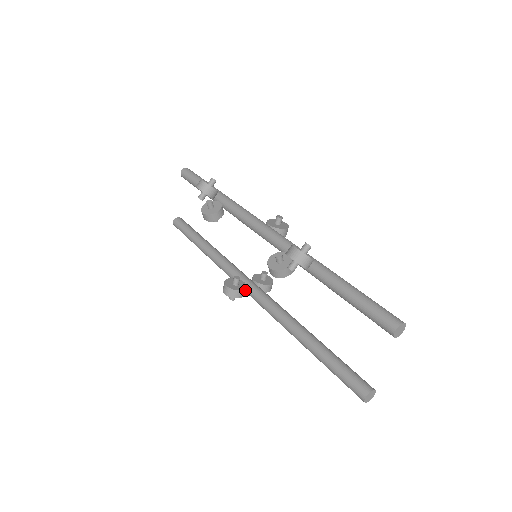
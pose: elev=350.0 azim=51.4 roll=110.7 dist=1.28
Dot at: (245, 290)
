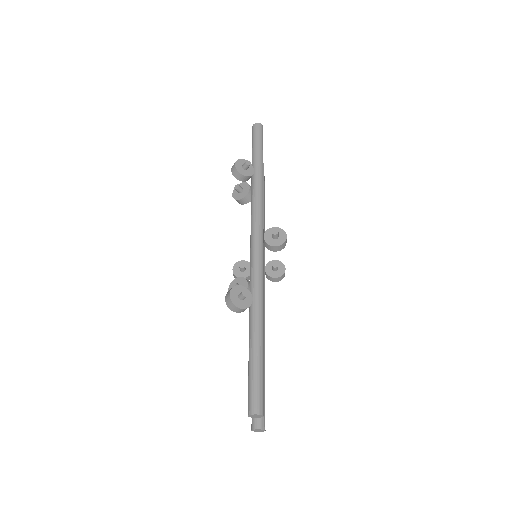
Dot at: occluded
